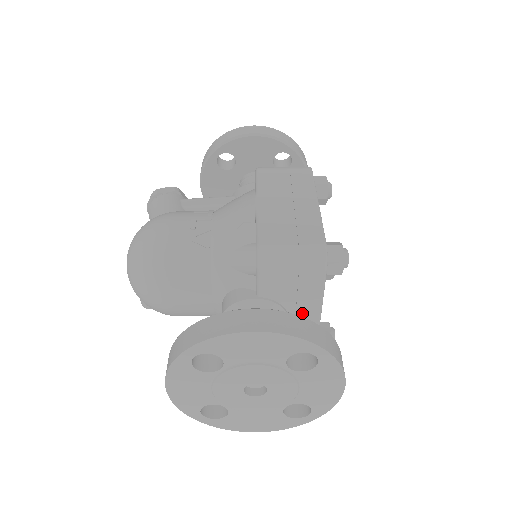
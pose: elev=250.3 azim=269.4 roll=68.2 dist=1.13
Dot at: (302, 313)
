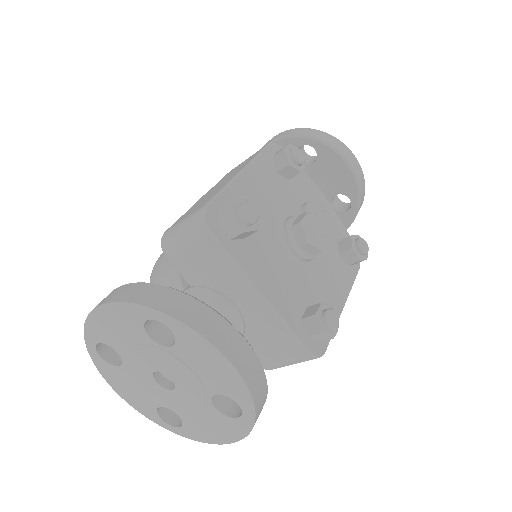
Dot at: (239, 293)
